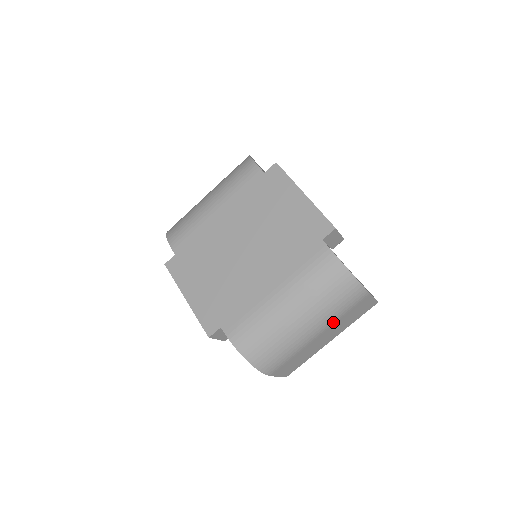
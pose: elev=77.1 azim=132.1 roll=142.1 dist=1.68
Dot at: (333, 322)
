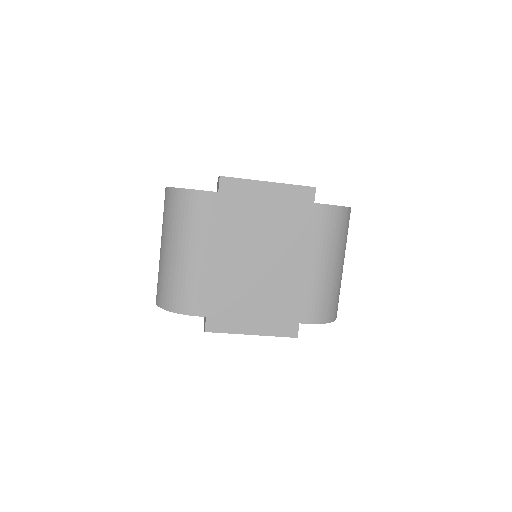
Dot at: occluded
